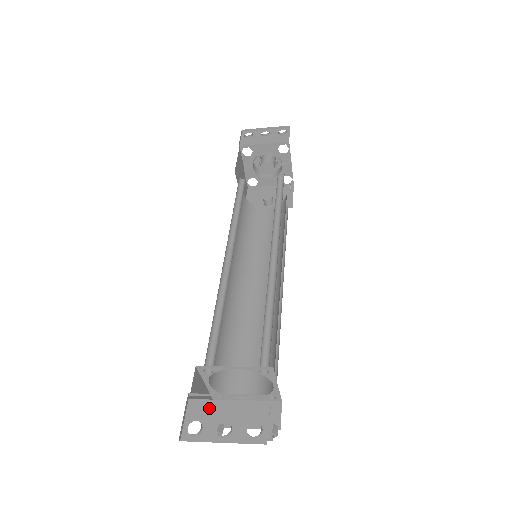
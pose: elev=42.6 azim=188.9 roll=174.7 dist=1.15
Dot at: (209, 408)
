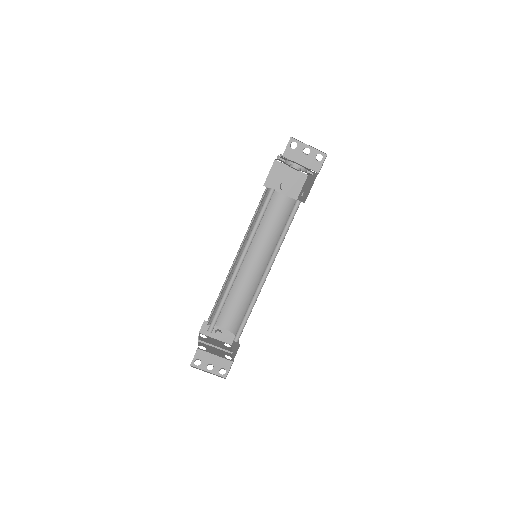
Dot at: (206, 356)
